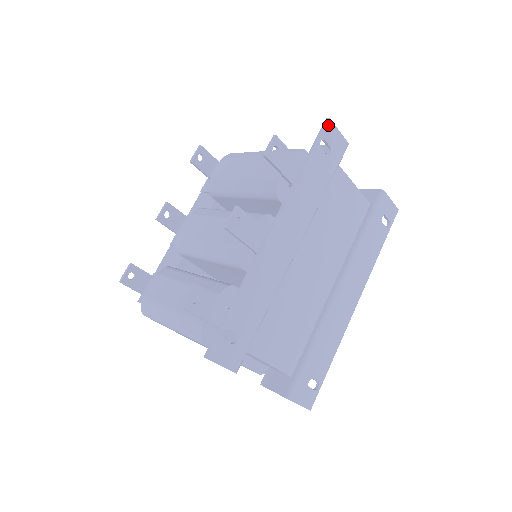
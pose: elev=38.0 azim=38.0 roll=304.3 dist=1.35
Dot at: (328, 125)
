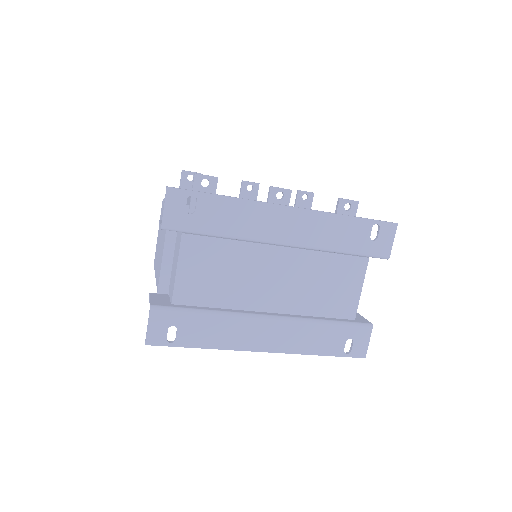
Dot at: (392, 226)
